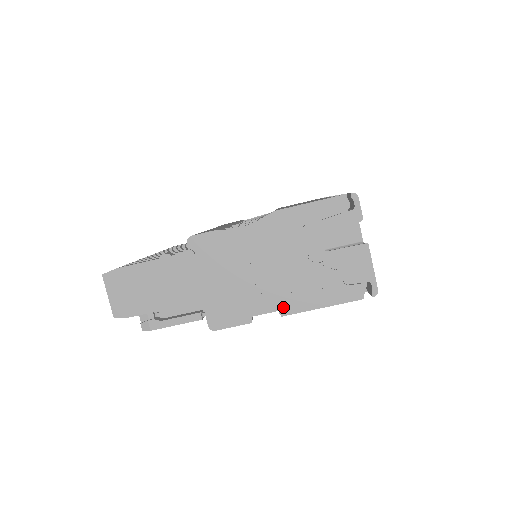
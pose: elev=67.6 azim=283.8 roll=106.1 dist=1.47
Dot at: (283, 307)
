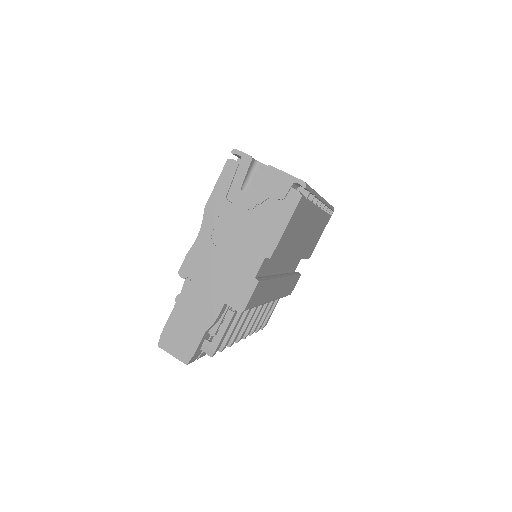
Dot at: (265, 252)
